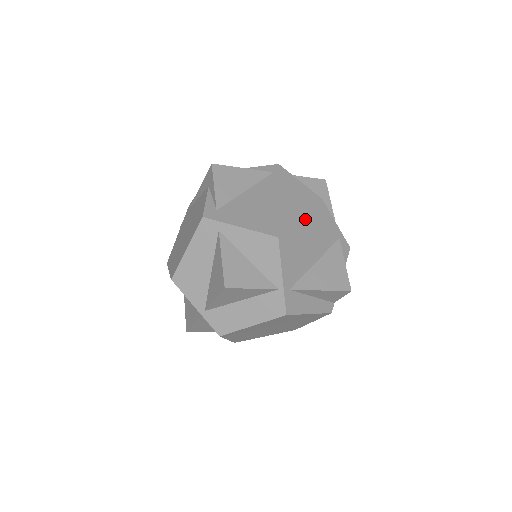
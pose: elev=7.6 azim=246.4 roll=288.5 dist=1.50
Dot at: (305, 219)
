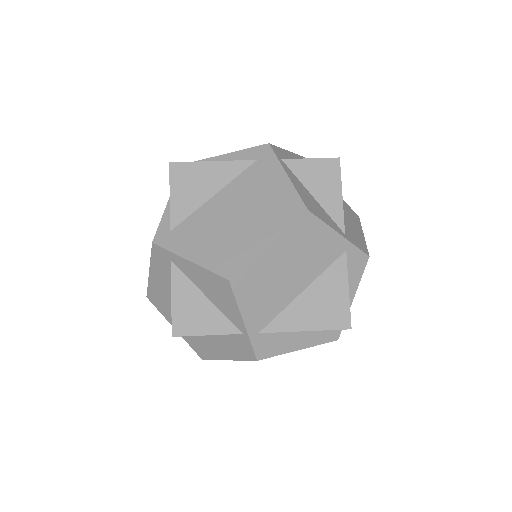
Dot at: (276, 245)
